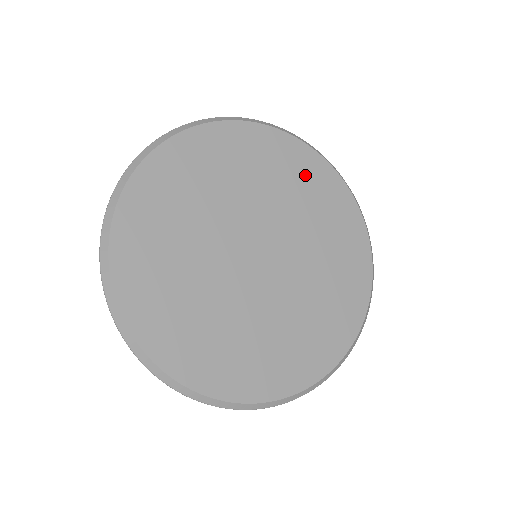
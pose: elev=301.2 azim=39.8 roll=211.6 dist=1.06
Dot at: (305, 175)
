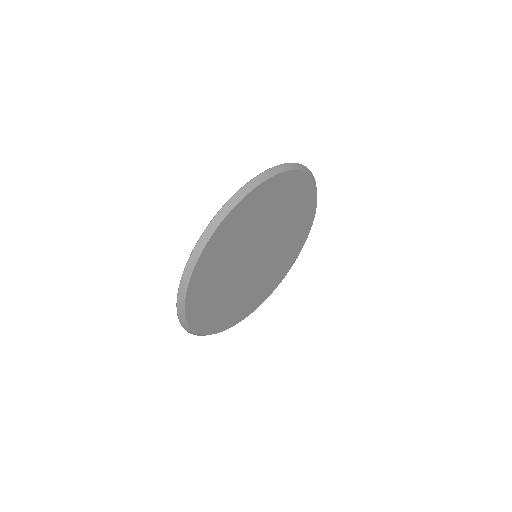
Dot at: (302, 202)
